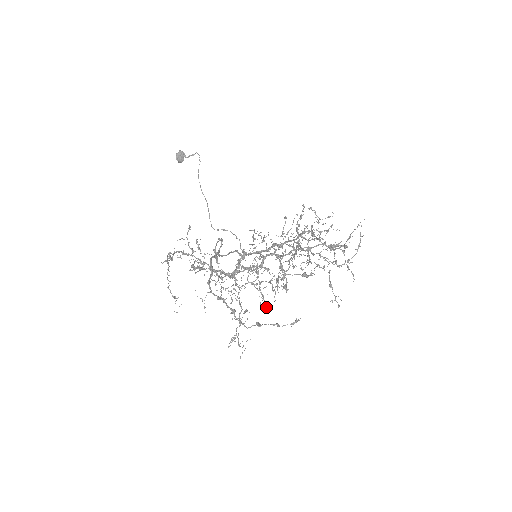
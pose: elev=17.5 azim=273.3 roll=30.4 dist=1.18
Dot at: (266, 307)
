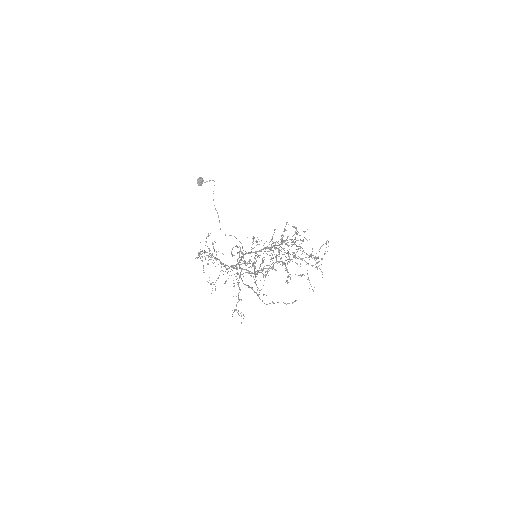
Dot at: (257, 289)
